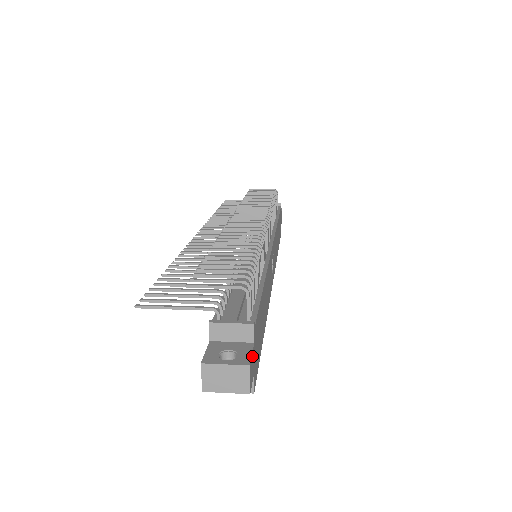
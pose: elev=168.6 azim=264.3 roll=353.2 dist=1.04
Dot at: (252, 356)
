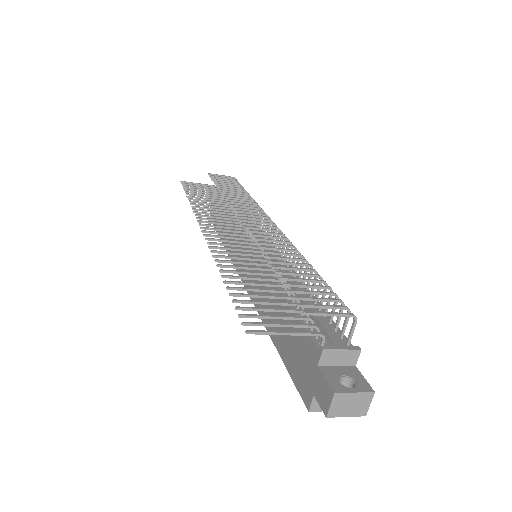
Dot at: (363, 380)
